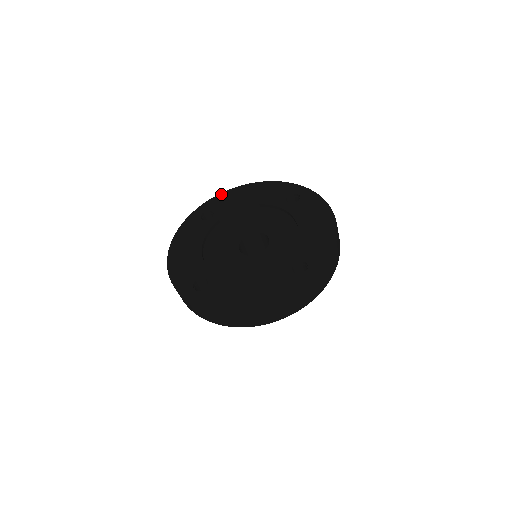
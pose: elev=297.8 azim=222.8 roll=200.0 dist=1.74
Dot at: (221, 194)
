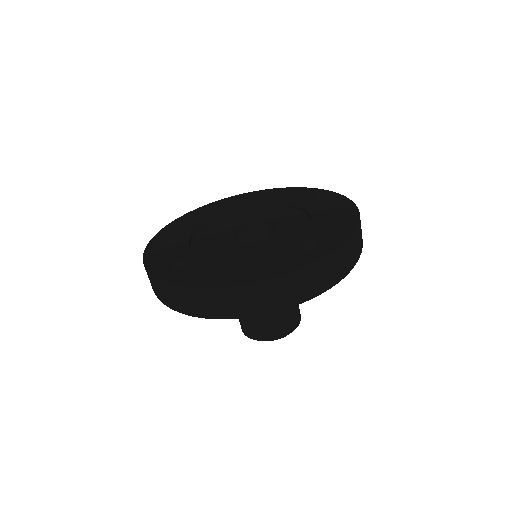
Dot at: (224, 199)
